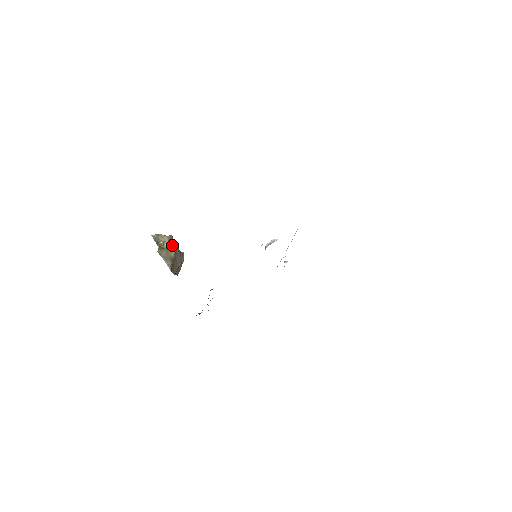
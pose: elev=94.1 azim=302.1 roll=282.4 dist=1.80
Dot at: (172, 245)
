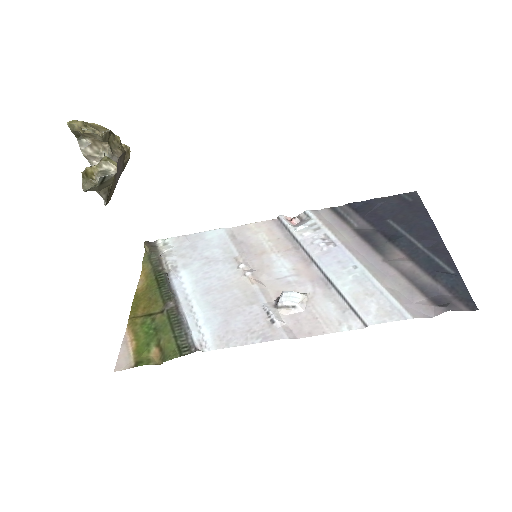
Dot at: (111, 177)
